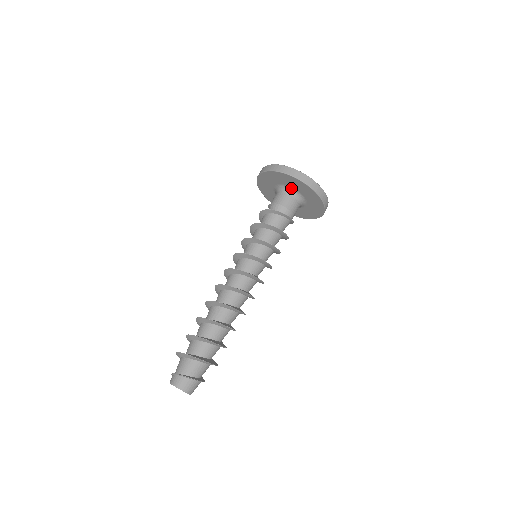
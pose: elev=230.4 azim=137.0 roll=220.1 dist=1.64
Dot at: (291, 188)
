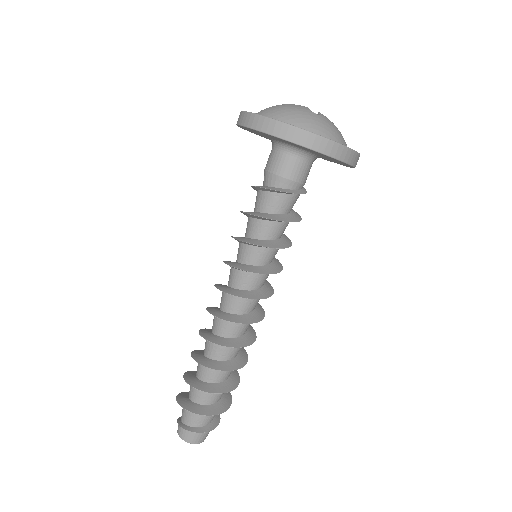
Dot at: (285, 143)
